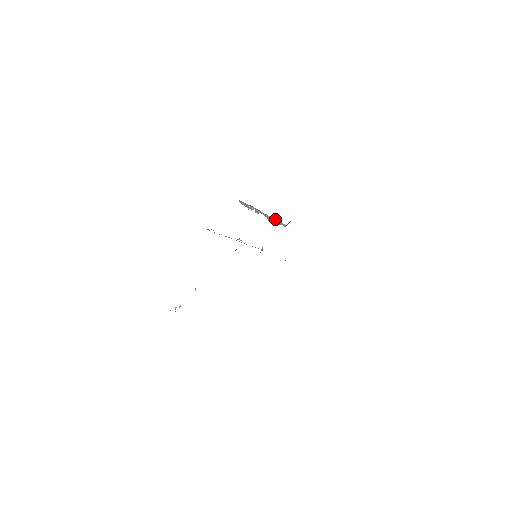
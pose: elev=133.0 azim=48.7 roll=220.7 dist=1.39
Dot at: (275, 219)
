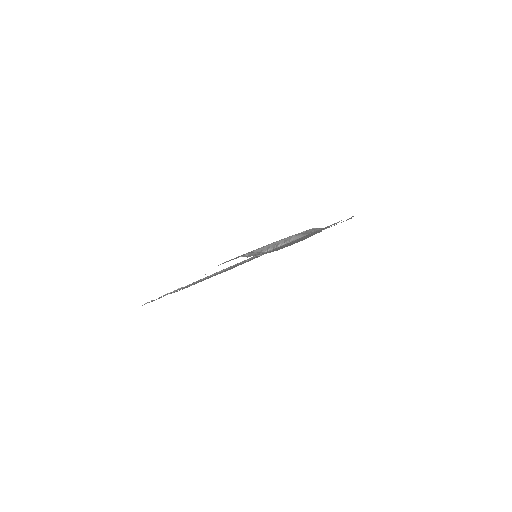
Dot at: (284, 242)
